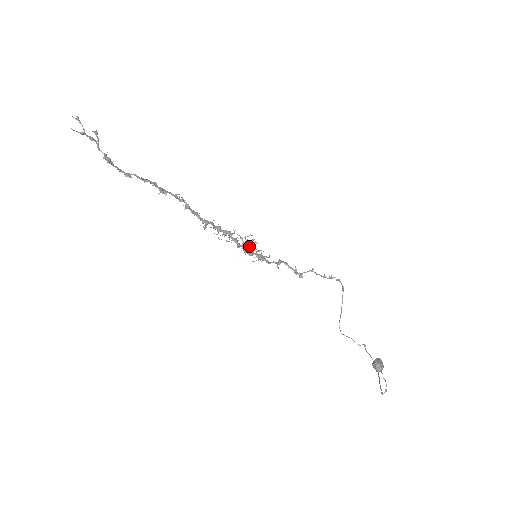
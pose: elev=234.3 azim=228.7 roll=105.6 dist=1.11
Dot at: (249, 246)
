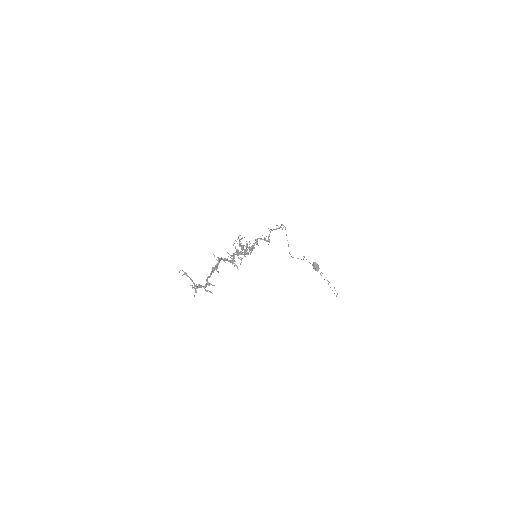
Dot at: occluded
